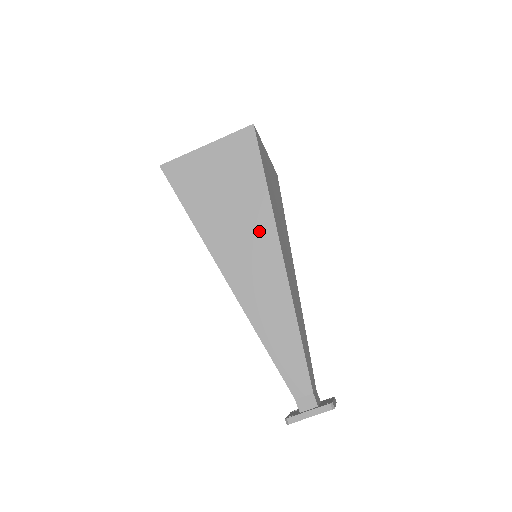
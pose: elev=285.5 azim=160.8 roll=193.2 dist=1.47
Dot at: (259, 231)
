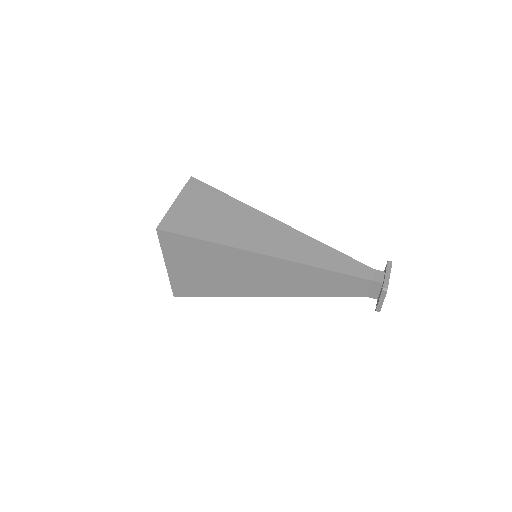
Dot at: (253, 219)
